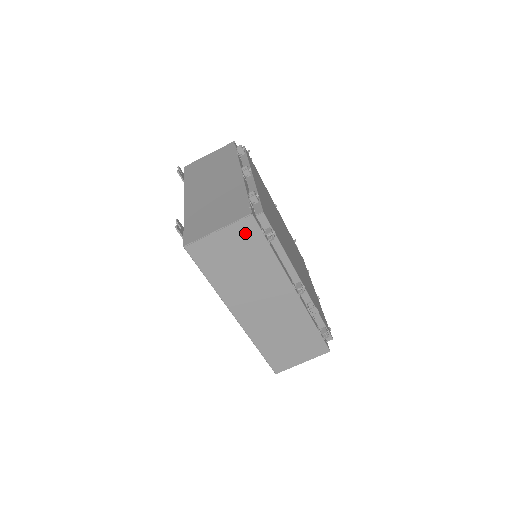
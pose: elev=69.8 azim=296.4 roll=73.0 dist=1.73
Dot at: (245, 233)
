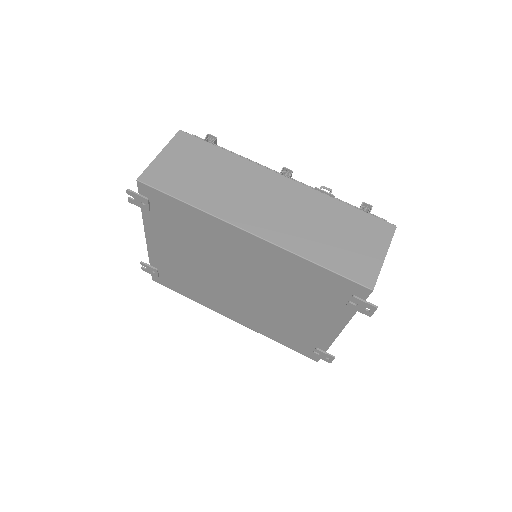
Dot at: (186, 146)
